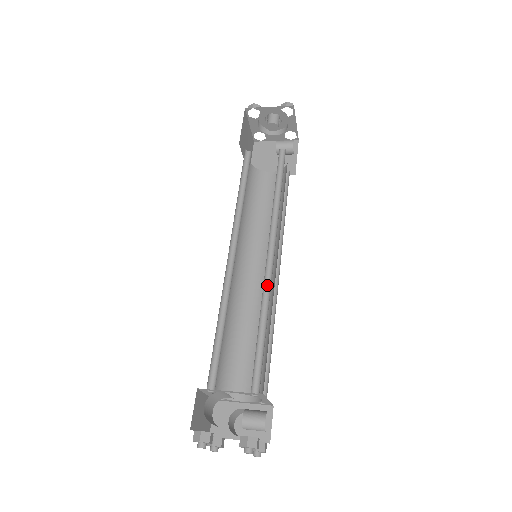
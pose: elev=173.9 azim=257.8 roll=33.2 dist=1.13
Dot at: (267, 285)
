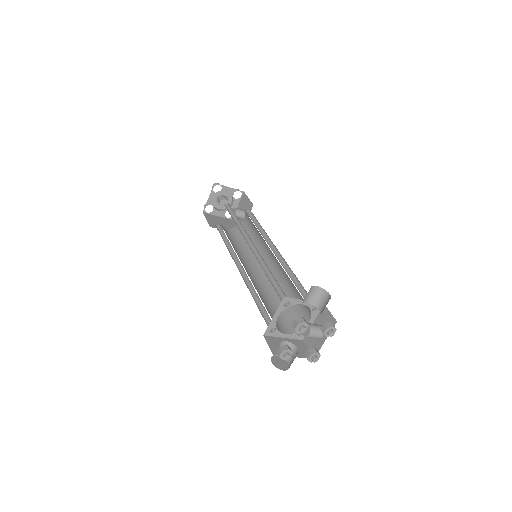
Dot at: (281, 264)
